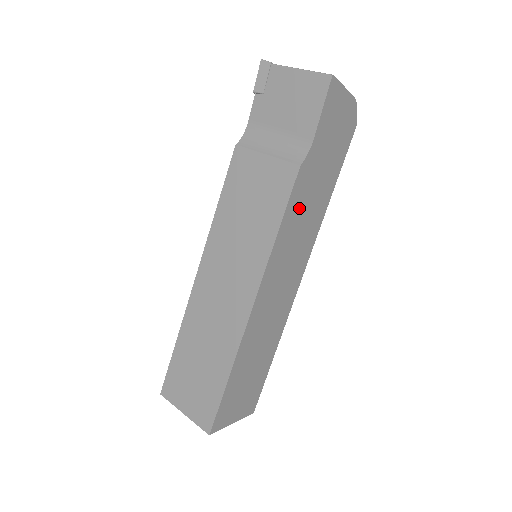
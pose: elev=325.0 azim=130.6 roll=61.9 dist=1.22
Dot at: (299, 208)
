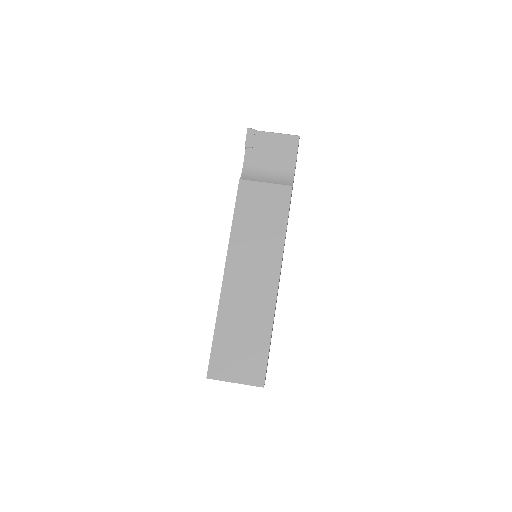
Dot at: occluded
